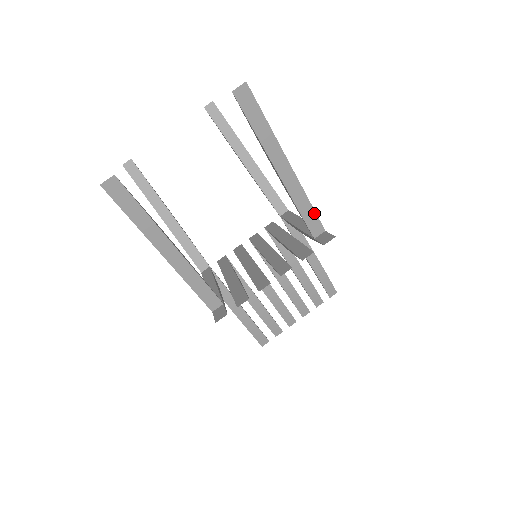
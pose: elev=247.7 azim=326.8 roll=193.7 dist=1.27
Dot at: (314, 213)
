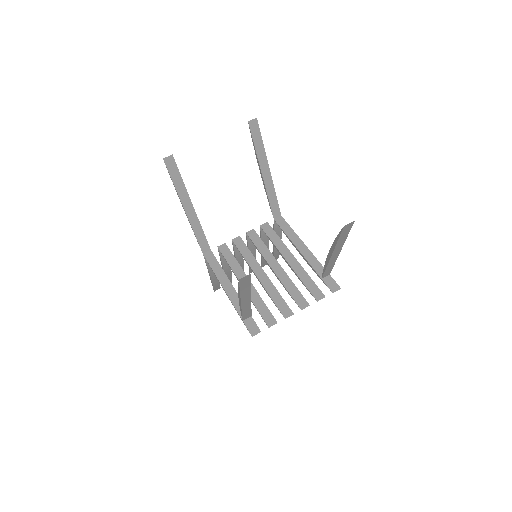
Dot at: (332, 268)
